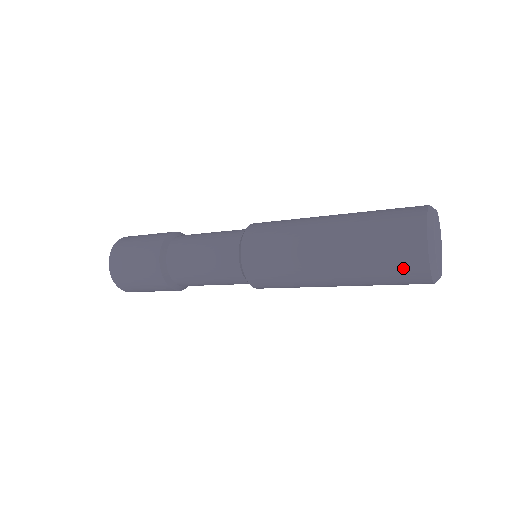
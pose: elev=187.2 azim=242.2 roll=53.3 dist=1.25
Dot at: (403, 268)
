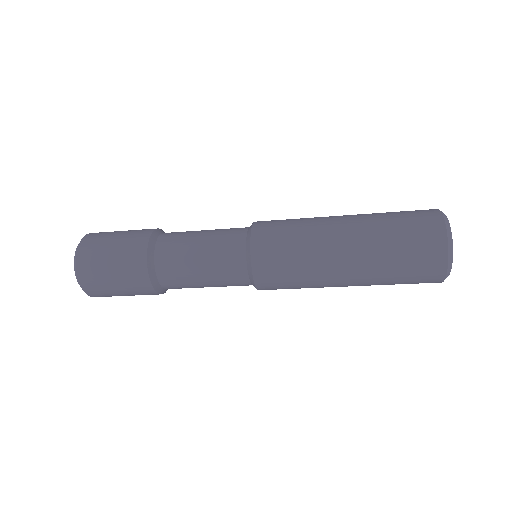
Dot at: (422, 245)
